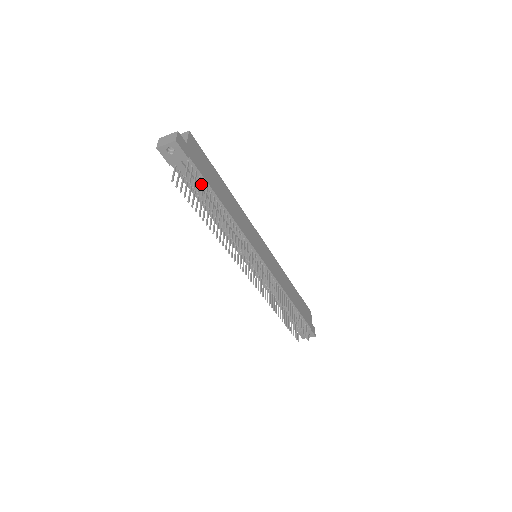
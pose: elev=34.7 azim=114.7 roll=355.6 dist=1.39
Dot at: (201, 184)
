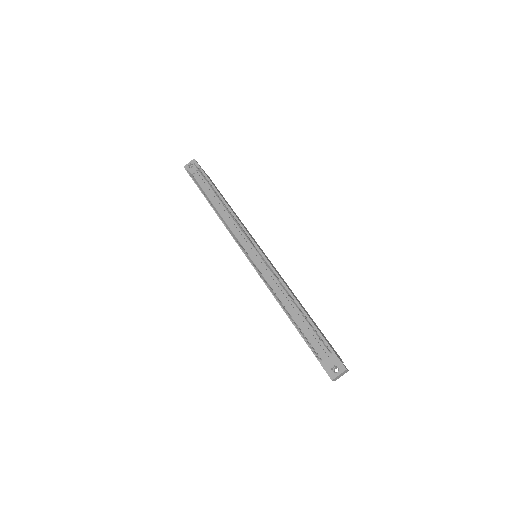
Dot at: (208, 186)
